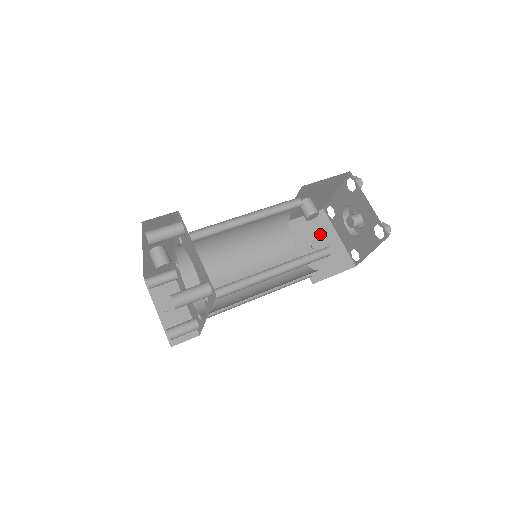
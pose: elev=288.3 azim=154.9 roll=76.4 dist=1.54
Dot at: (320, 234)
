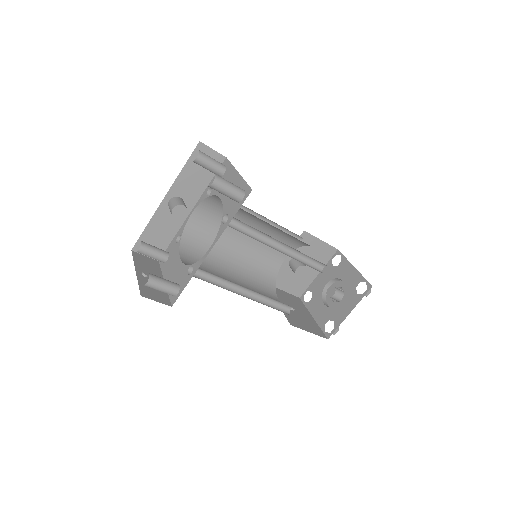
Dot at: (297, 306)
